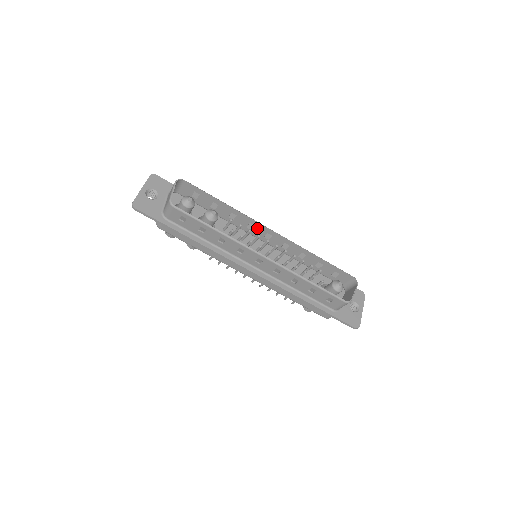
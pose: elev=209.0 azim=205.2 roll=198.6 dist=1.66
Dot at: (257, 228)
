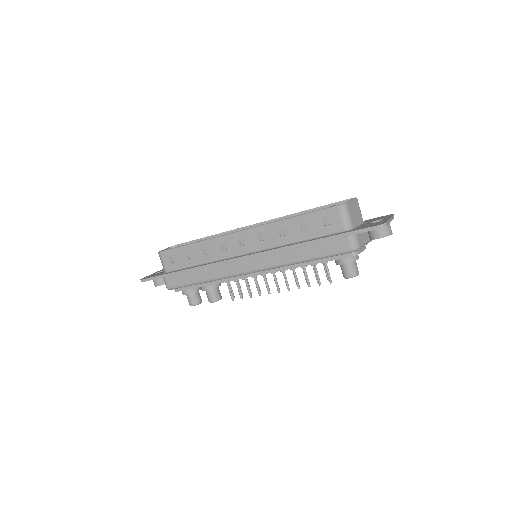
Dot at: occluded
